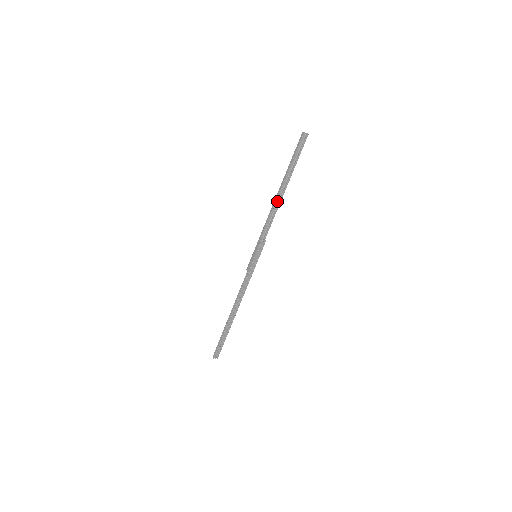
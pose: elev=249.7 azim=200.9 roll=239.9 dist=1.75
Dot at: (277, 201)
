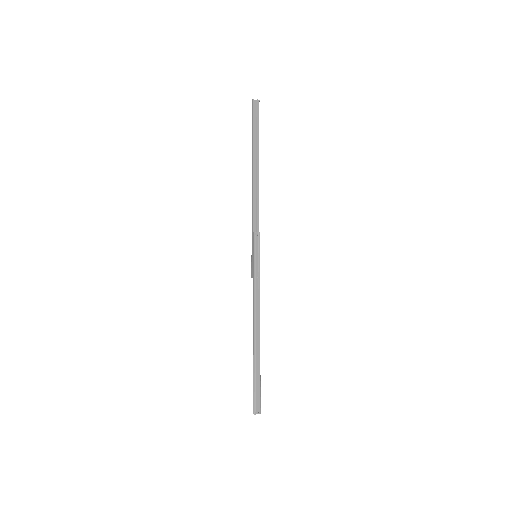
Dot at: (255, 183)
